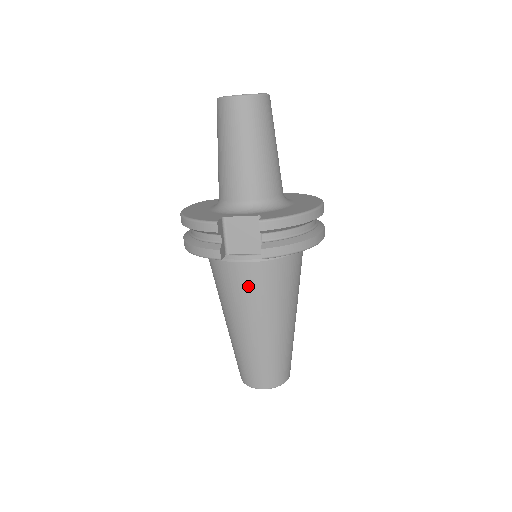
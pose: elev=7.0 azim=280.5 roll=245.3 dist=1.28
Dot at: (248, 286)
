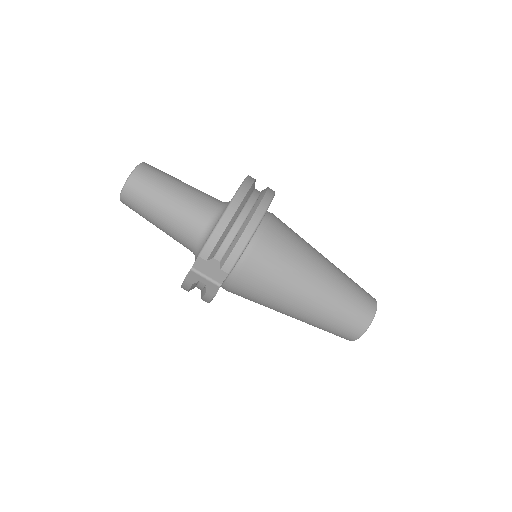
Dot at: (256, 289)
